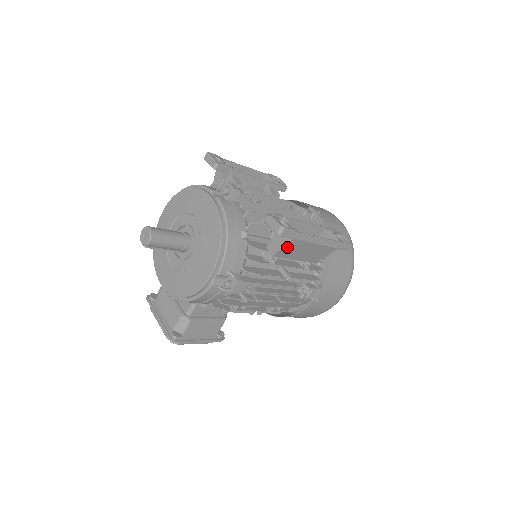
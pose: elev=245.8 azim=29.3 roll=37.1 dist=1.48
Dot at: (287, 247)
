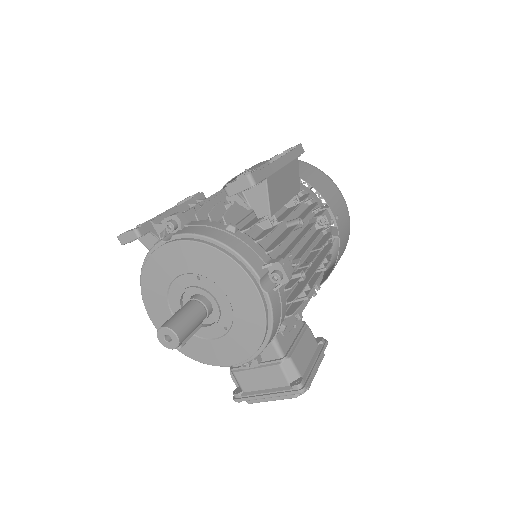
Dot at: (271, 193)
